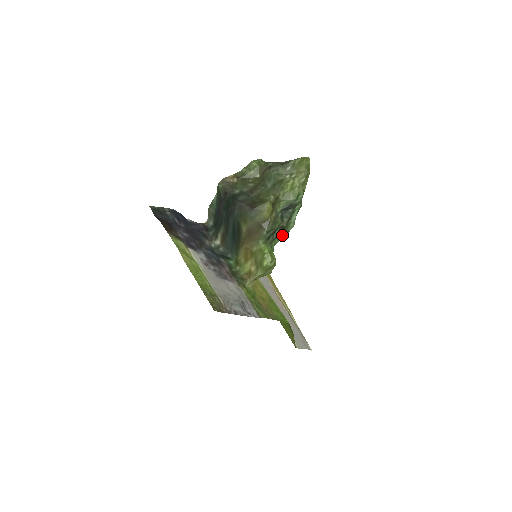
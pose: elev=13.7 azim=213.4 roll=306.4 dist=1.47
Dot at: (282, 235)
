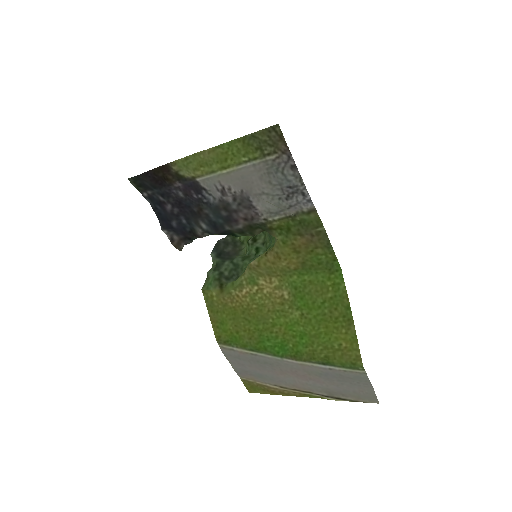
Dot at: occluded
